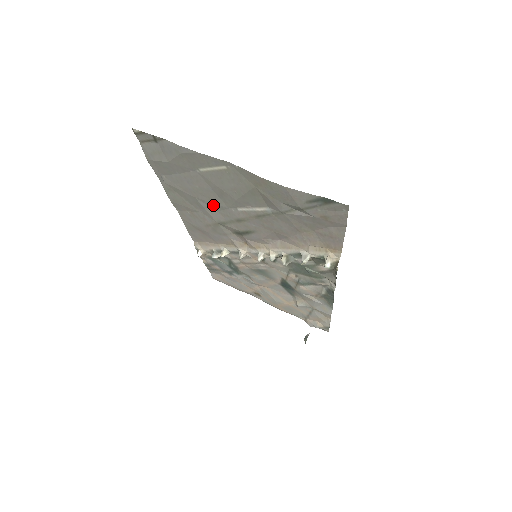
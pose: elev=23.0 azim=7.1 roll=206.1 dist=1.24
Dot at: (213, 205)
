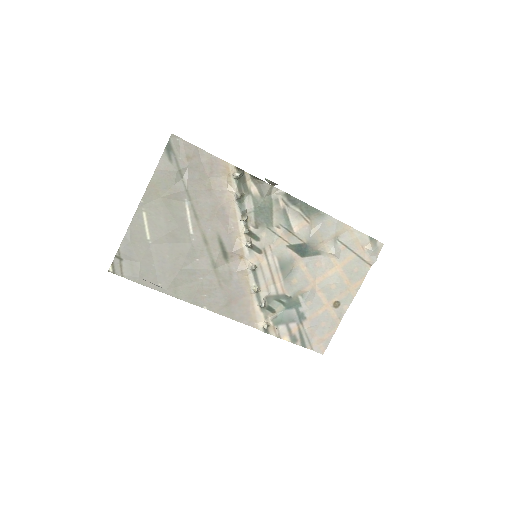
Dot at: (190, 257)
